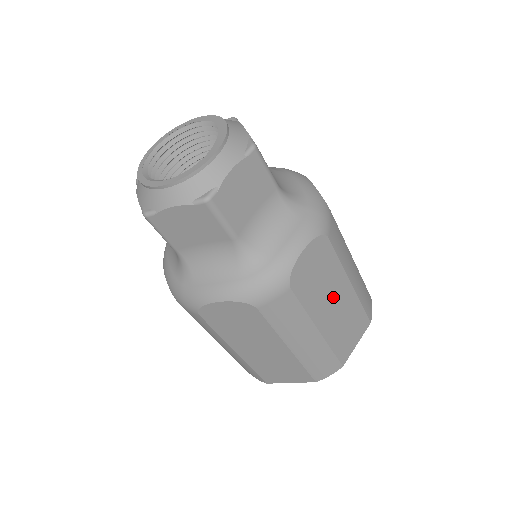
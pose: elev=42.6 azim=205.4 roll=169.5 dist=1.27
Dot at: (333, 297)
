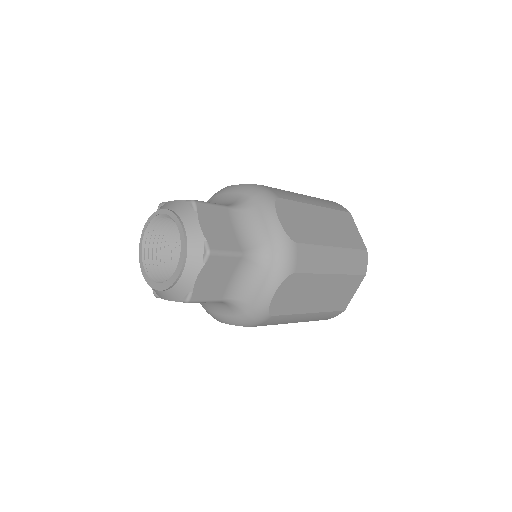
Dot at: occluded
